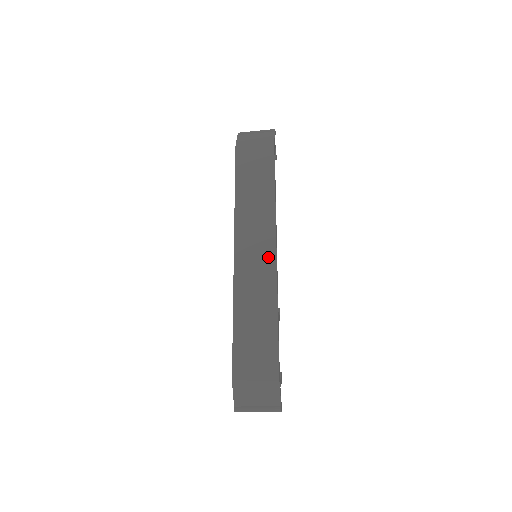
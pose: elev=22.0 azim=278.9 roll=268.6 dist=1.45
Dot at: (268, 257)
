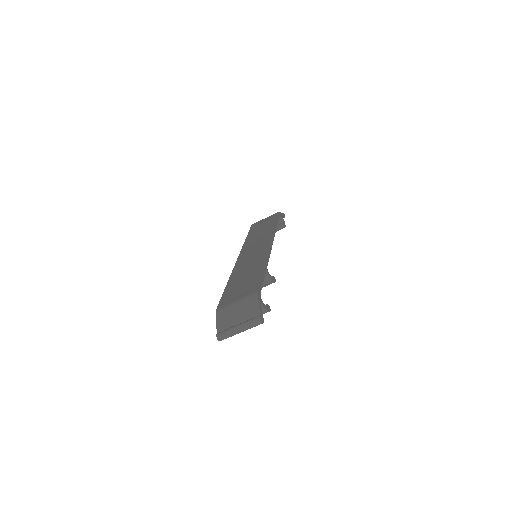
Dot at: (263, 248)
